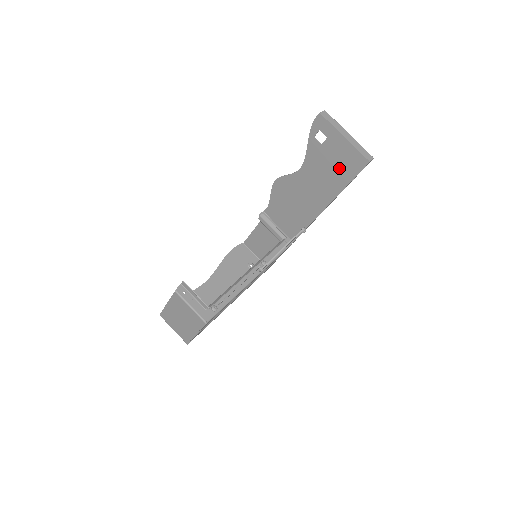
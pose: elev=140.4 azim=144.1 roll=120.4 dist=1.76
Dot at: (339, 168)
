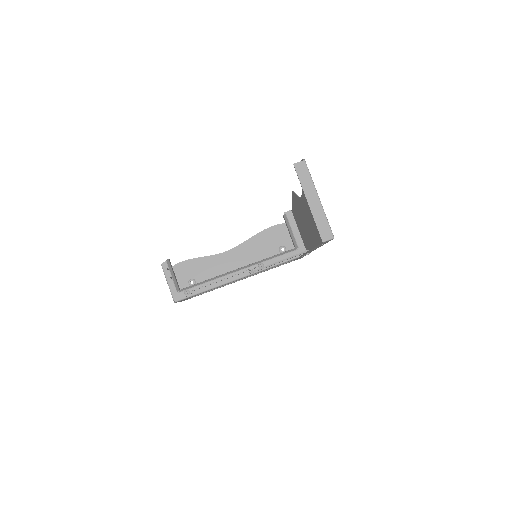
Dot at: occluded
